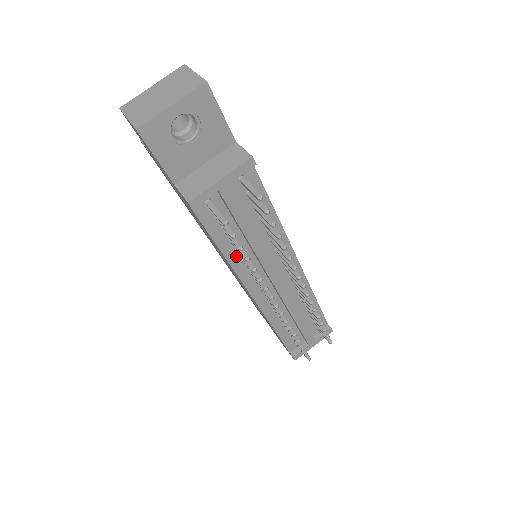
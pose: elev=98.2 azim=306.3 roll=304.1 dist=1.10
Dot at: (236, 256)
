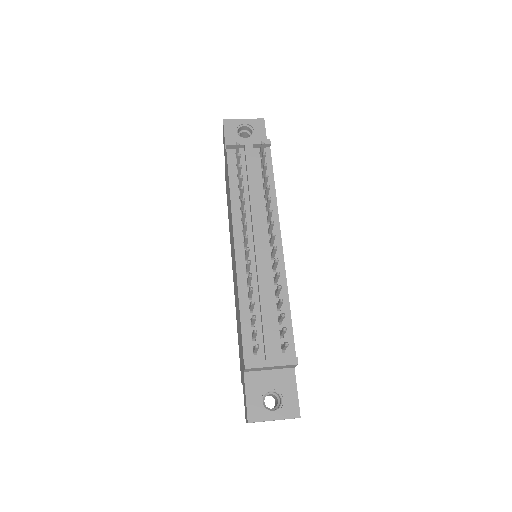
Dot at: (238, 201)
